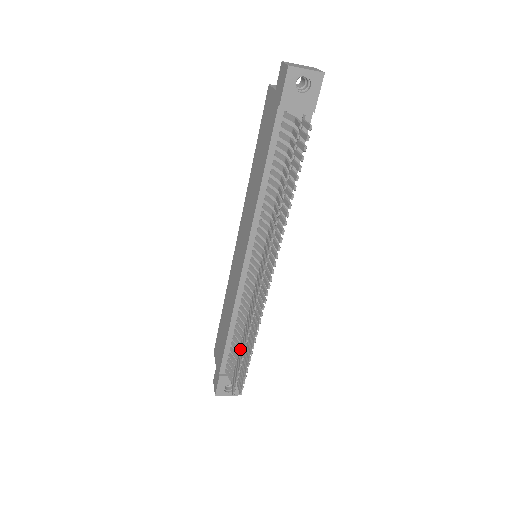
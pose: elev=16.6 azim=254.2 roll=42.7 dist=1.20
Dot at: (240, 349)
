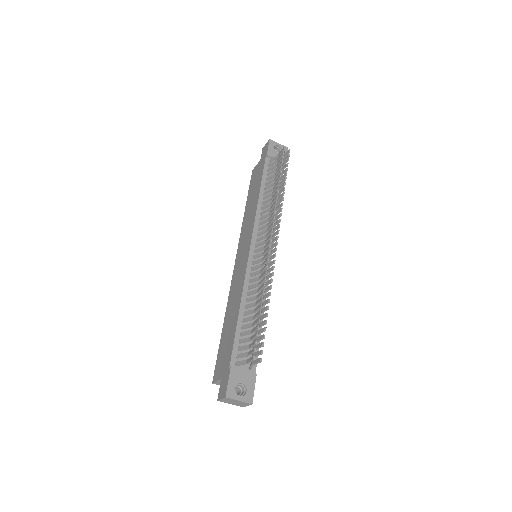
Dot at: (255, 314)
